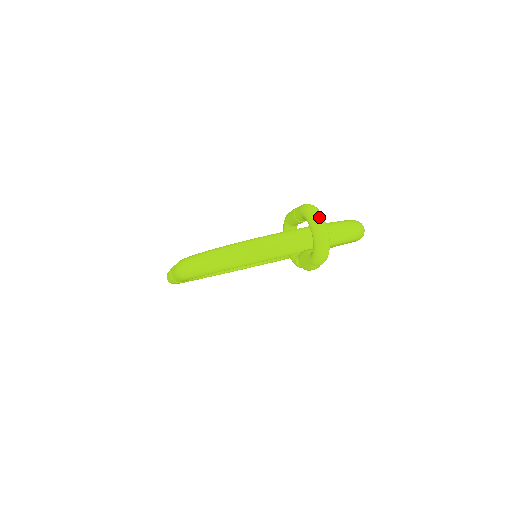
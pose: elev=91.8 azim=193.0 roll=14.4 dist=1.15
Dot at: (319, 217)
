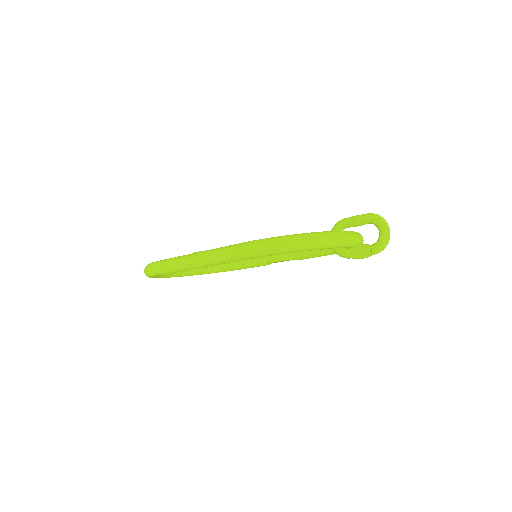
Dot at: (386, 222)
